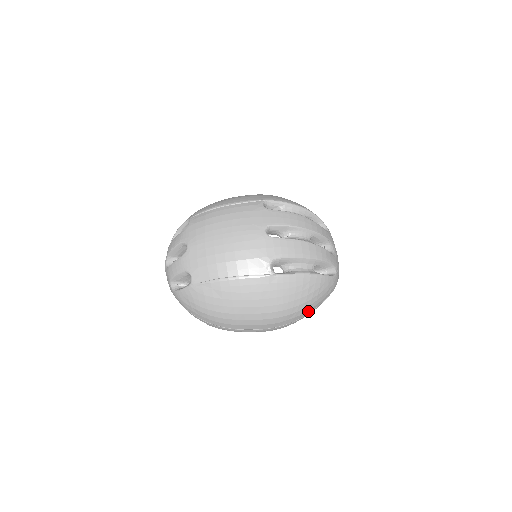
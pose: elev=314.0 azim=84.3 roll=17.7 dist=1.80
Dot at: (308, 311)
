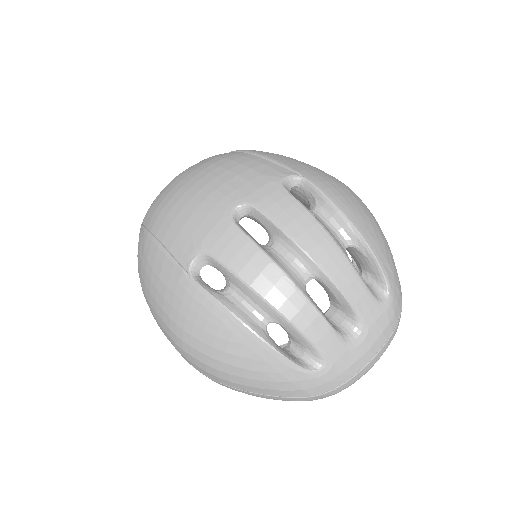
Dot at: (235, 384)
